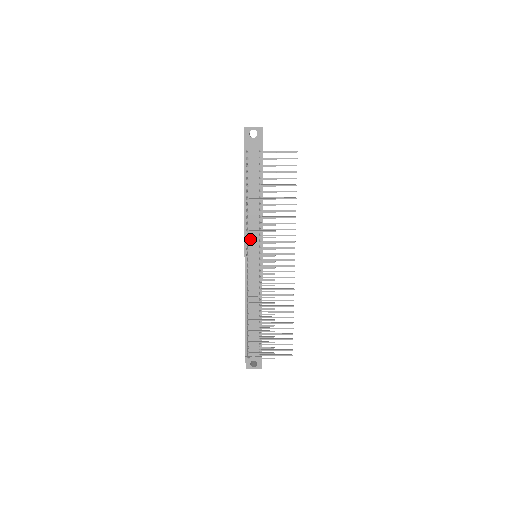
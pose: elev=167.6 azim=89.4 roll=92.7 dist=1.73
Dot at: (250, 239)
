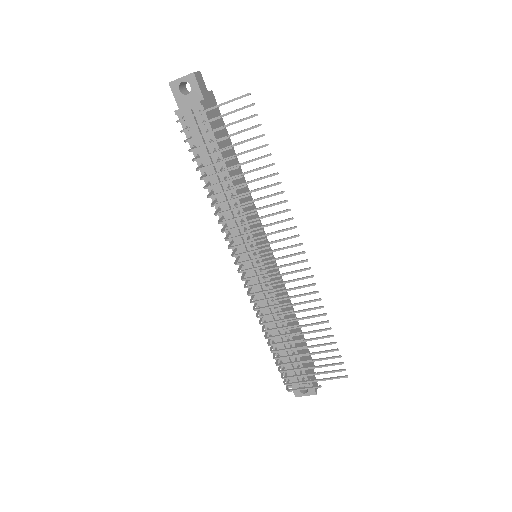
Dot at: (236, 238)
